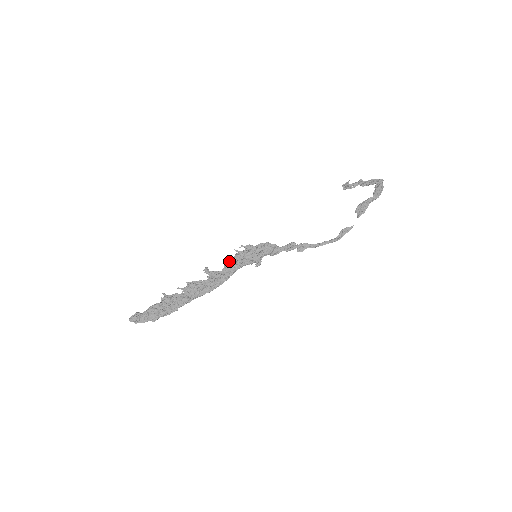
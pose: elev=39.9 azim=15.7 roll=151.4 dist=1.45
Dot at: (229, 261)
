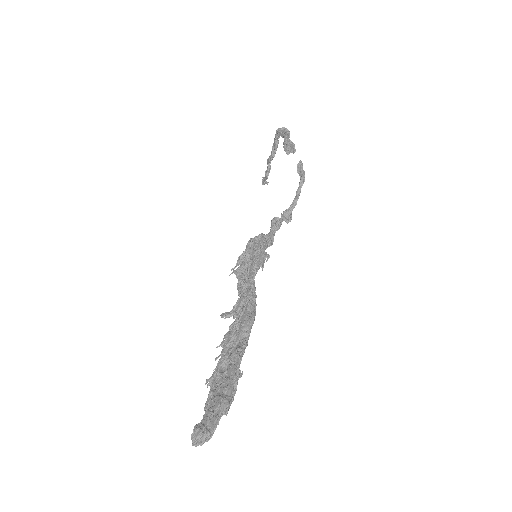
Dot at: (237, 286)
